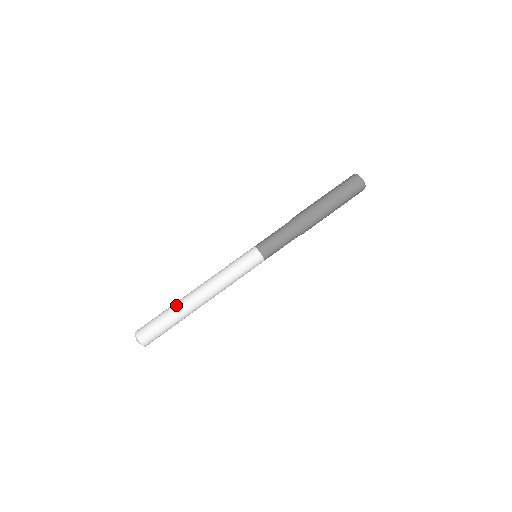
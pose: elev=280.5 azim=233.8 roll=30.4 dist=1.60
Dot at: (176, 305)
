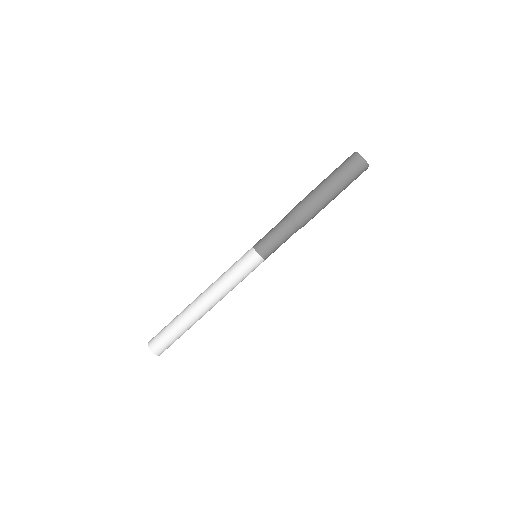
Dot at: (185, 319)
